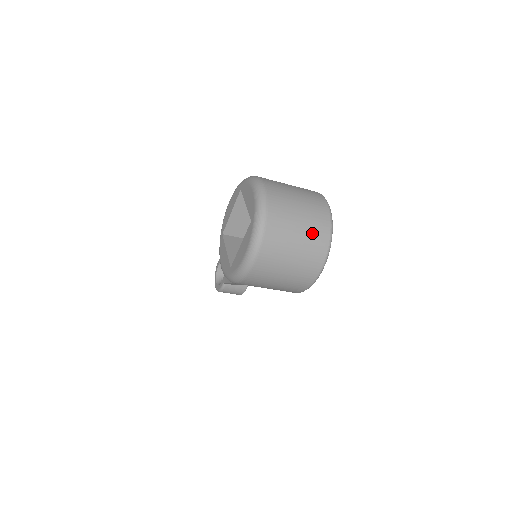
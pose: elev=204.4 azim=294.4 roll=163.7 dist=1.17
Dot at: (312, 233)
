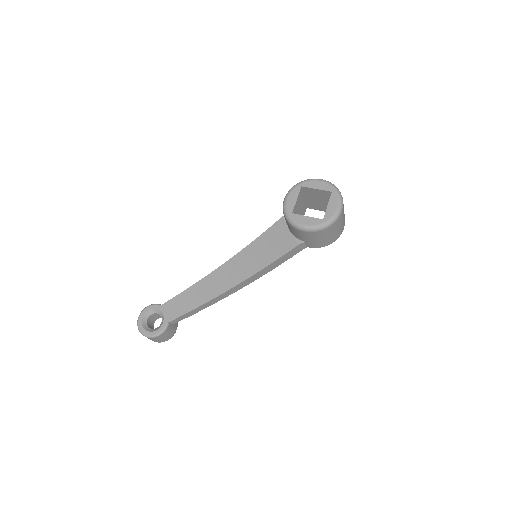
Dot at: occluded
